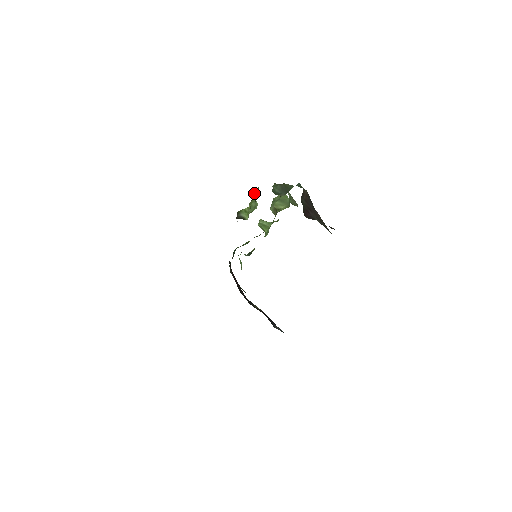
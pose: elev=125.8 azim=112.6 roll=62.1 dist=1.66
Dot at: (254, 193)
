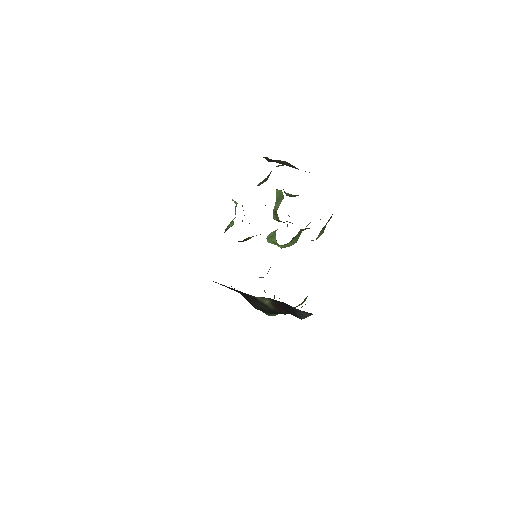
Dot at: (242, 206)
